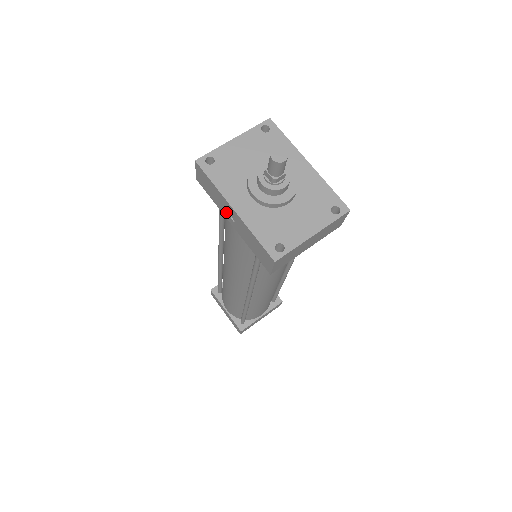
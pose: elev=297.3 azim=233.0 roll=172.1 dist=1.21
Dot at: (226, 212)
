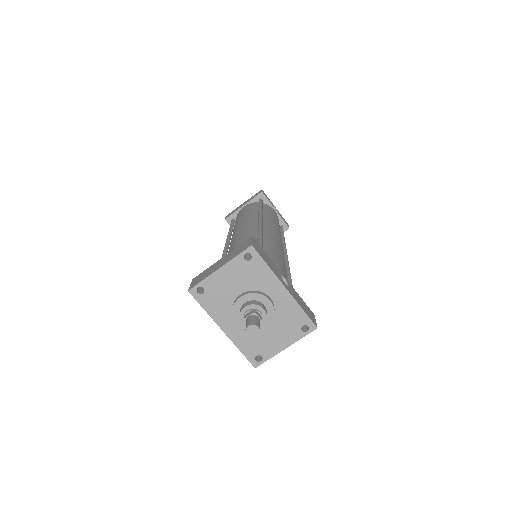
Dot at: occluded
